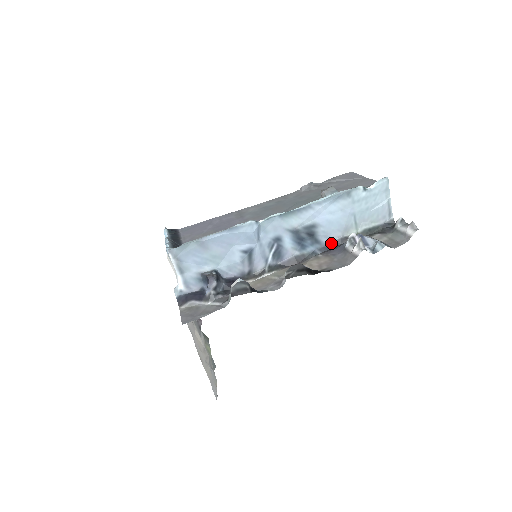
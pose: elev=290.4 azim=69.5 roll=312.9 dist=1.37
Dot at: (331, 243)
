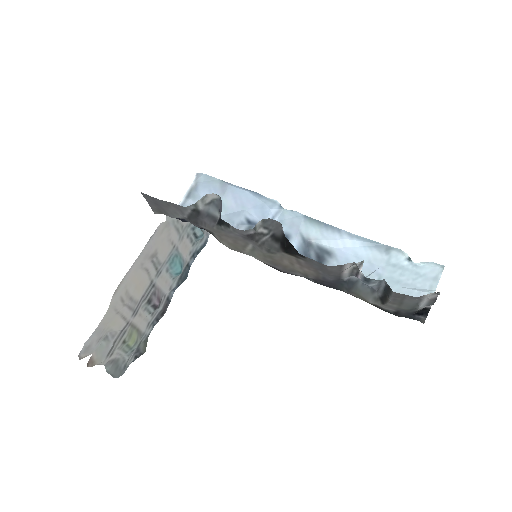
Dot at: occluded
